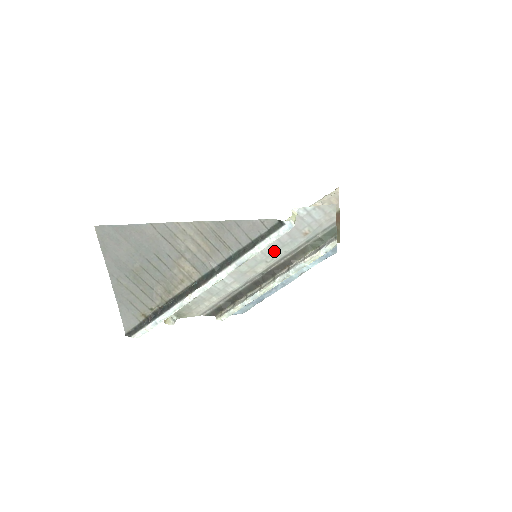
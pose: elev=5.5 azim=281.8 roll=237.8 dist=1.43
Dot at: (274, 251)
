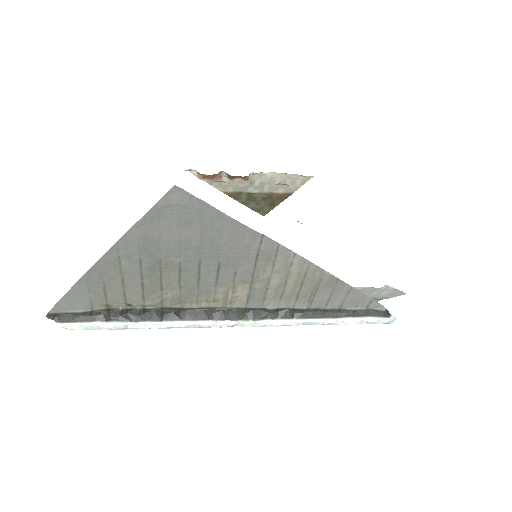
Dot at: occluded
